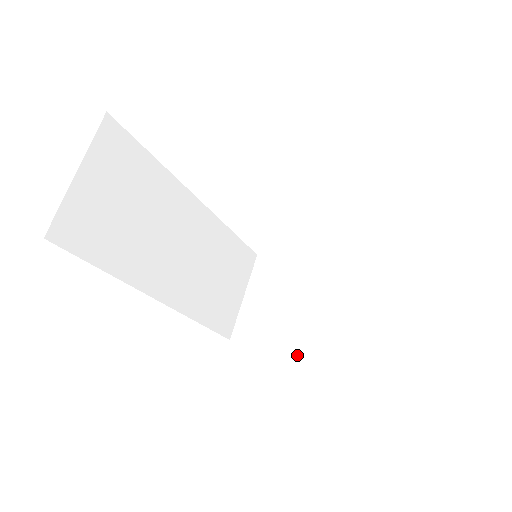
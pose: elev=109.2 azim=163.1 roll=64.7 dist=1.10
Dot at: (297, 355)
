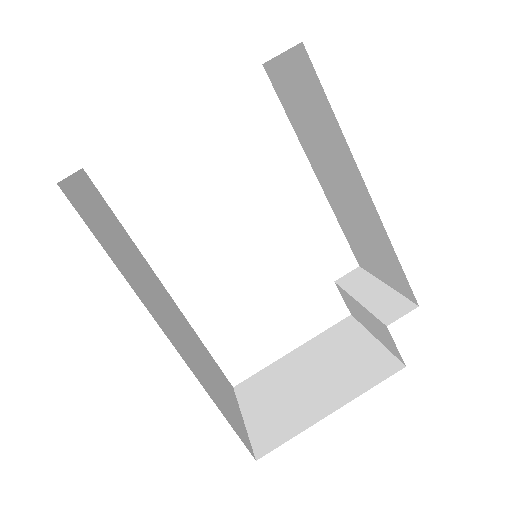
Dot at: (345, 404)
